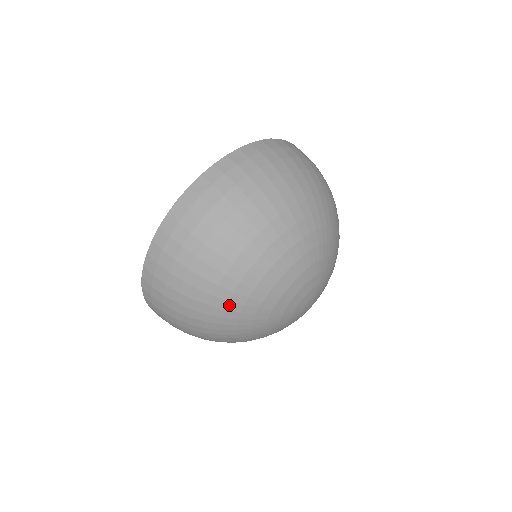
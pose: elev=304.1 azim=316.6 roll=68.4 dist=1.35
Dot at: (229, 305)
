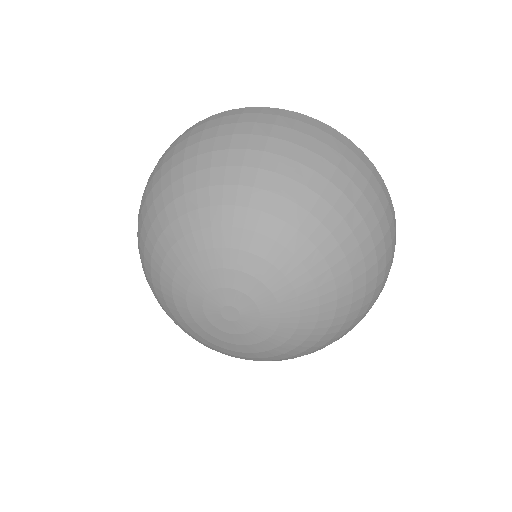
Dot at: (181, 199)
